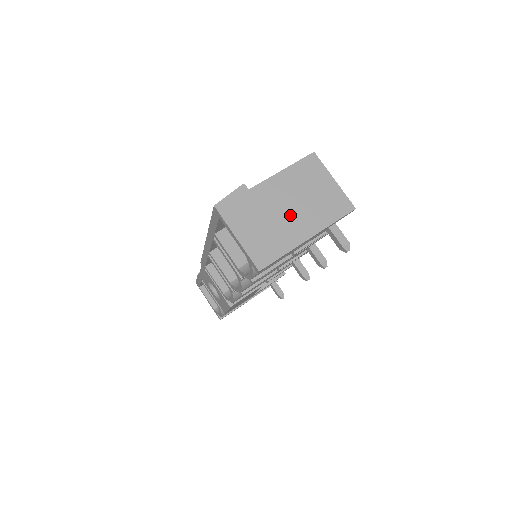
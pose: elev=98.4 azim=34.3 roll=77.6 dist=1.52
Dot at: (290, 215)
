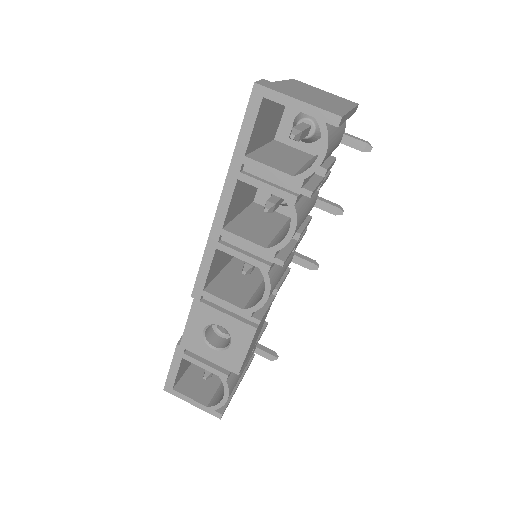
Dot at: (321, 98)
